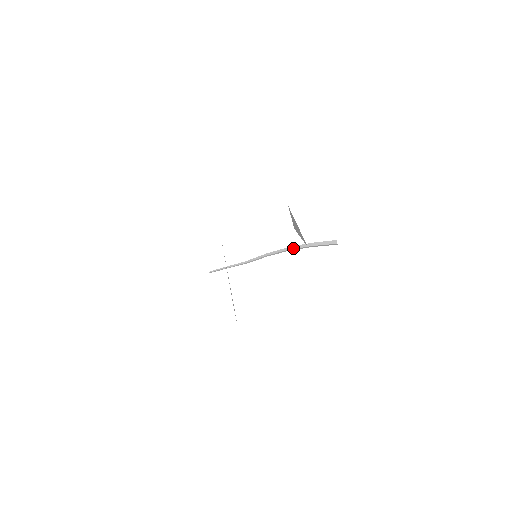
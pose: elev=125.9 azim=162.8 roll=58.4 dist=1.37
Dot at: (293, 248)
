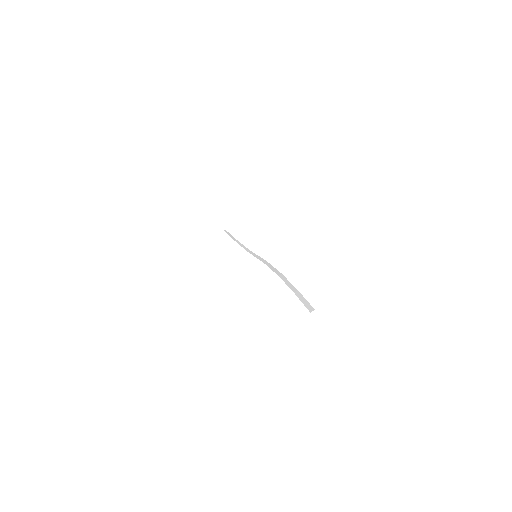
Dot at: (283, 279)
